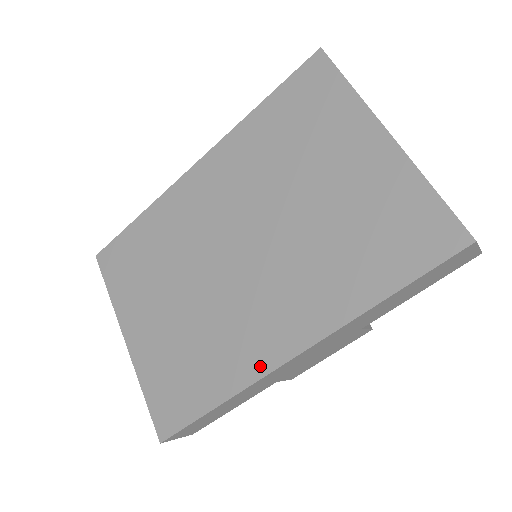
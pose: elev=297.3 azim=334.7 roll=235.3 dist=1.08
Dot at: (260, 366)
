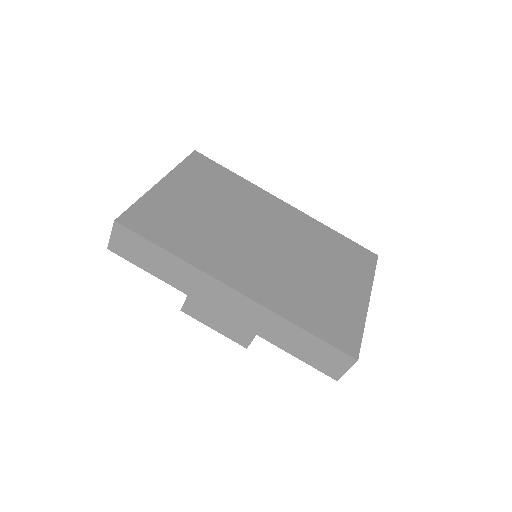
Dot at: (216, 272)
